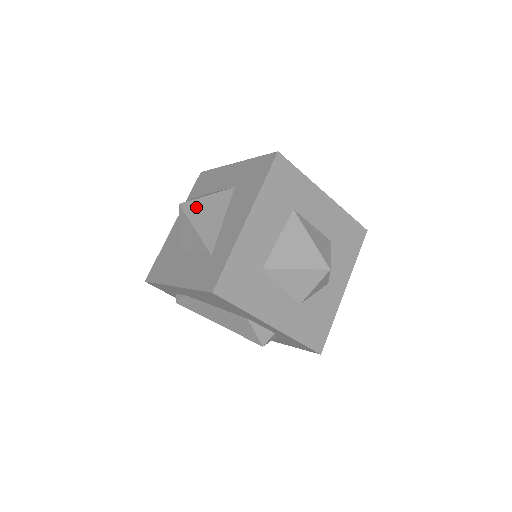
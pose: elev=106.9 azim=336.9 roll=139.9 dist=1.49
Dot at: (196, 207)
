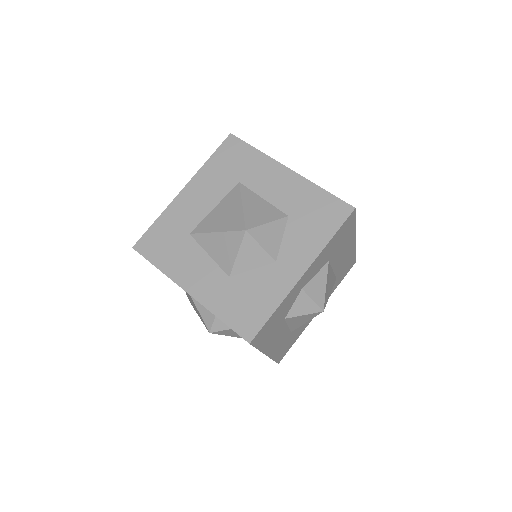
Dot at: occluded
